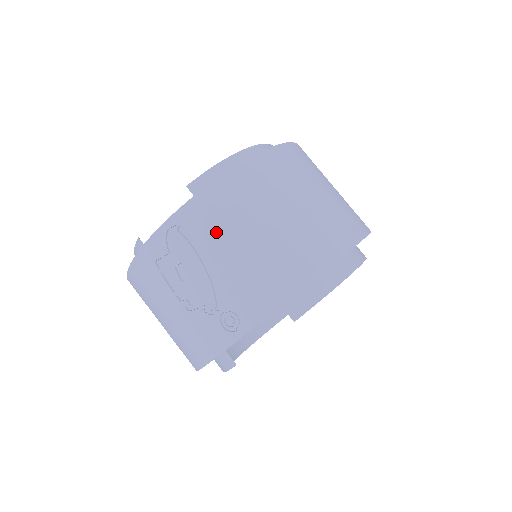
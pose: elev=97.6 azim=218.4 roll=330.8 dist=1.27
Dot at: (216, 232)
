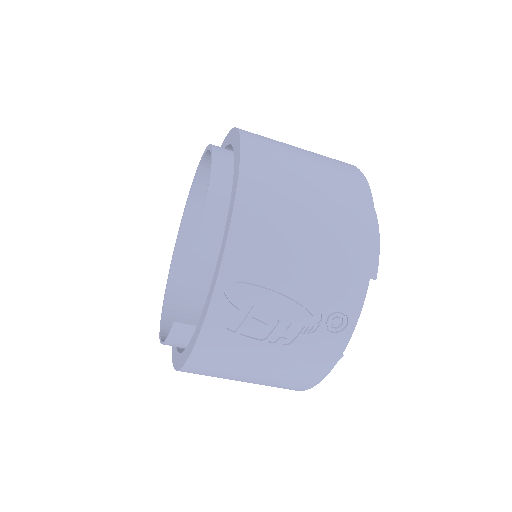
Dot at: (273, 256)
